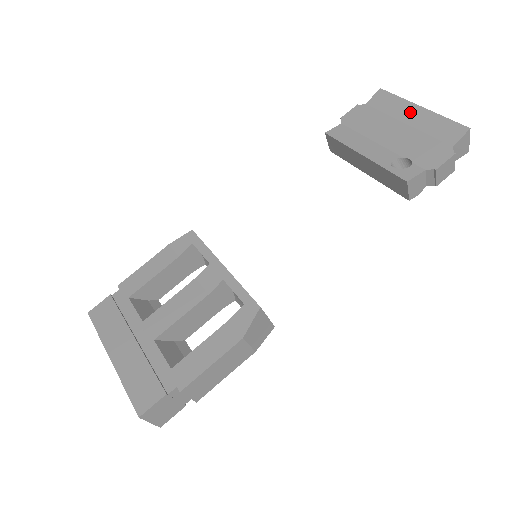
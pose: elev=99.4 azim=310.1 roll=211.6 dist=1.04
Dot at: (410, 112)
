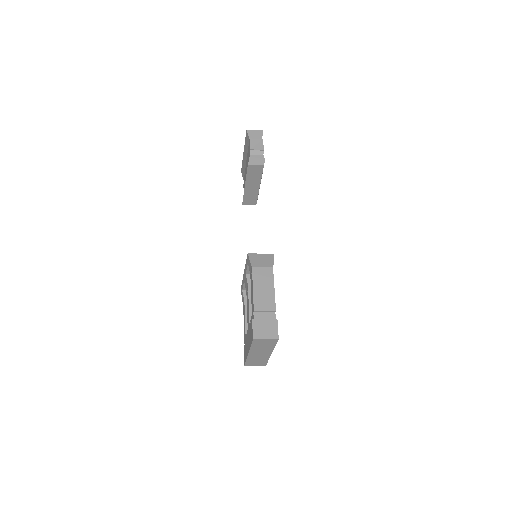
Dot at: (244, 158)
